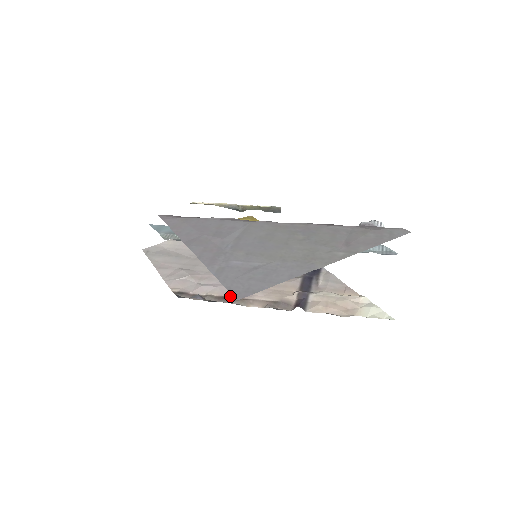
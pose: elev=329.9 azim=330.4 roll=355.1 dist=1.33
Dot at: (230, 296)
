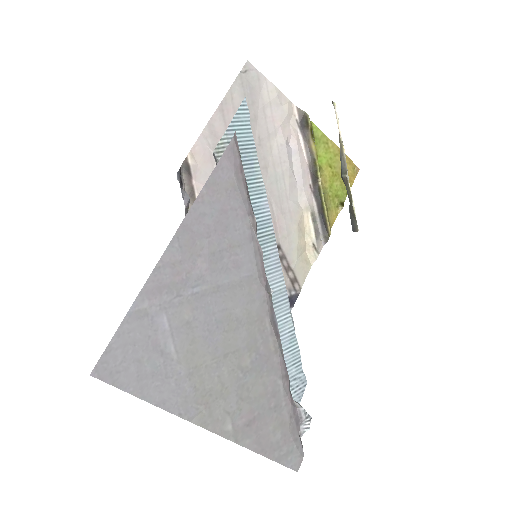
Dot at: occluded
